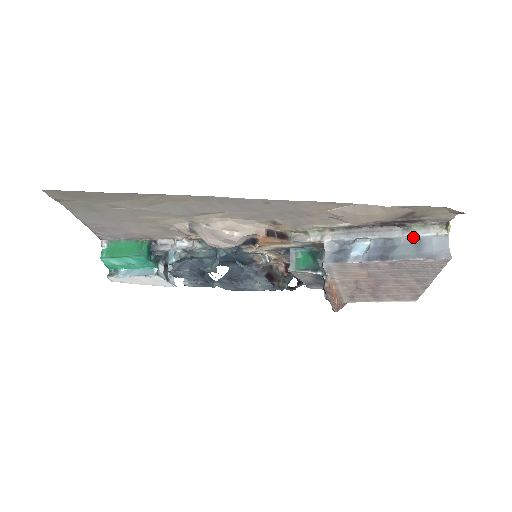
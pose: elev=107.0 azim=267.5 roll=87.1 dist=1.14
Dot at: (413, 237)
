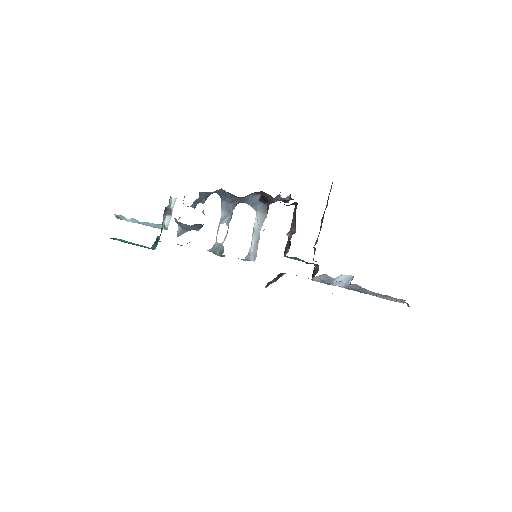
Dot at: occluded
